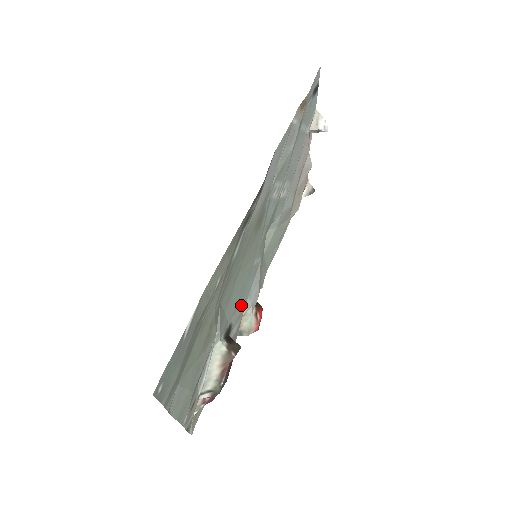
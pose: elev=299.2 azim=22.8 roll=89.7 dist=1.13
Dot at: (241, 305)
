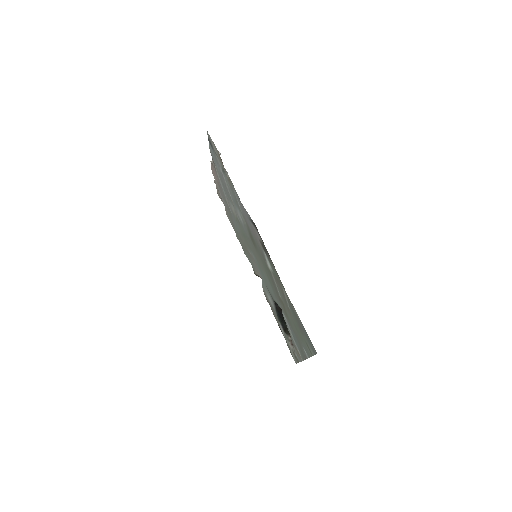
Dot at: occluded
